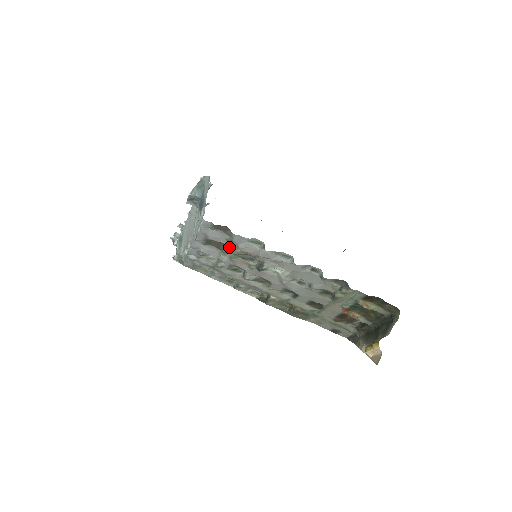
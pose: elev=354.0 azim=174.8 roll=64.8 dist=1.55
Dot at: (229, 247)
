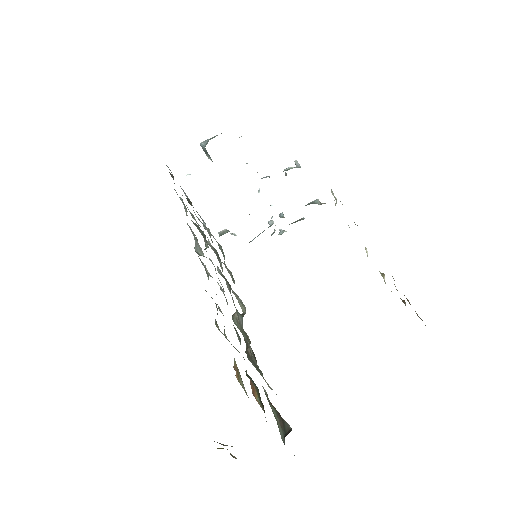
Dot at: occluded
